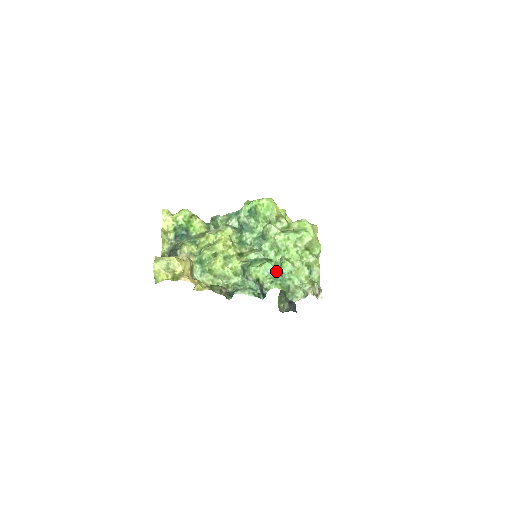
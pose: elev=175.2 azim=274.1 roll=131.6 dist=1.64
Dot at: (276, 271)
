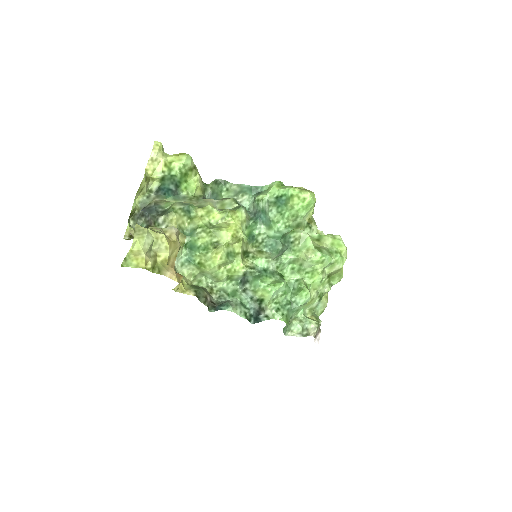
Dot at: (286, 295)
